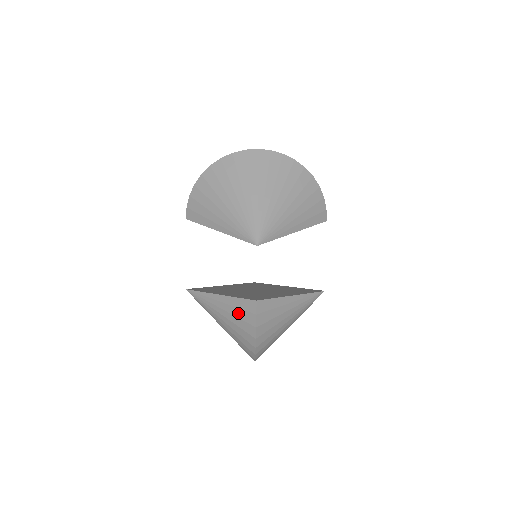
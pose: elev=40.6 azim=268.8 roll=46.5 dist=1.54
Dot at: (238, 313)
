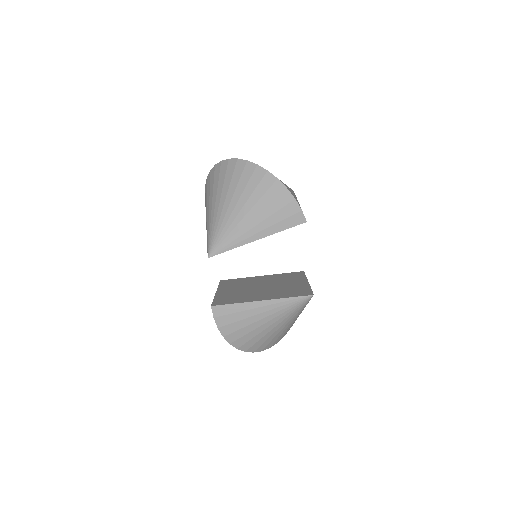
Dot at: occluded
